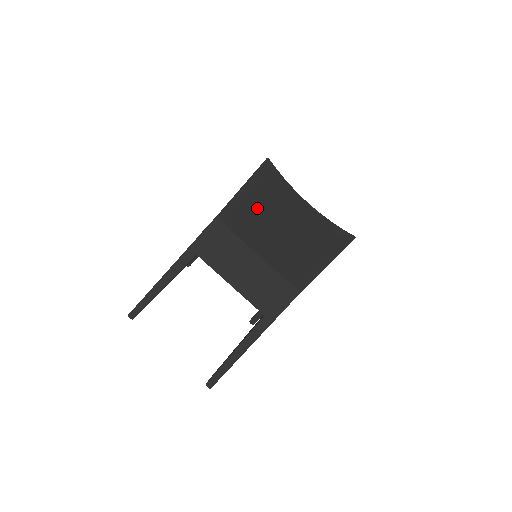
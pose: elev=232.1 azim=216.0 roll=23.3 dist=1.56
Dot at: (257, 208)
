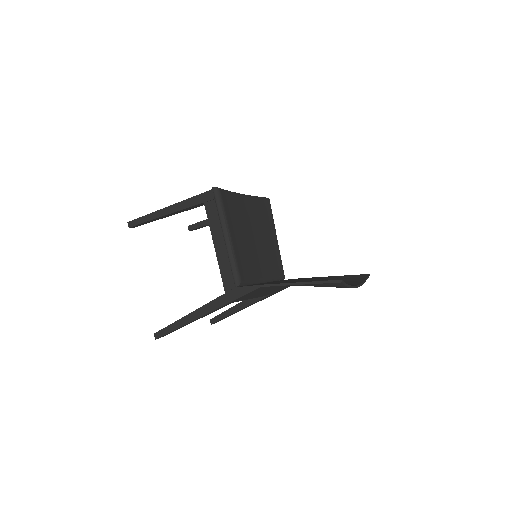
Dot at: occluded
